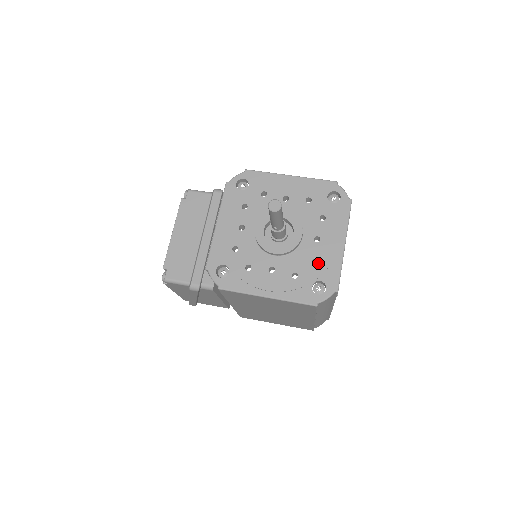
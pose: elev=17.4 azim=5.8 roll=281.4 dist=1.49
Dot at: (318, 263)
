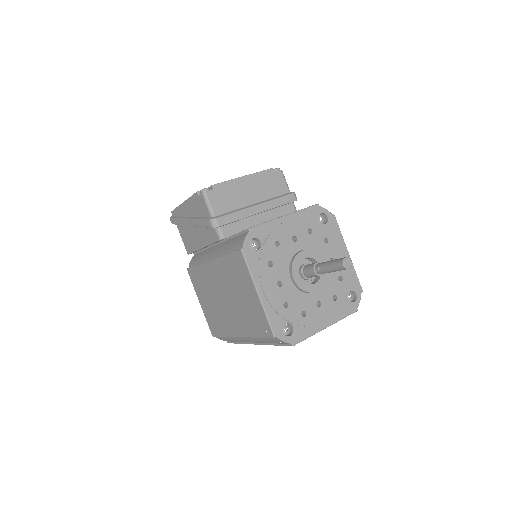
Dot at: (304, 317)
